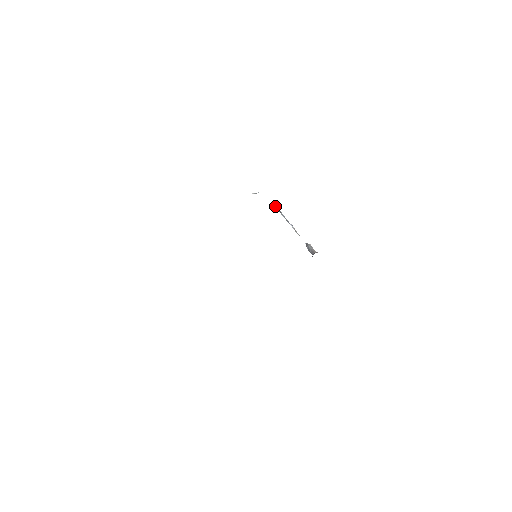
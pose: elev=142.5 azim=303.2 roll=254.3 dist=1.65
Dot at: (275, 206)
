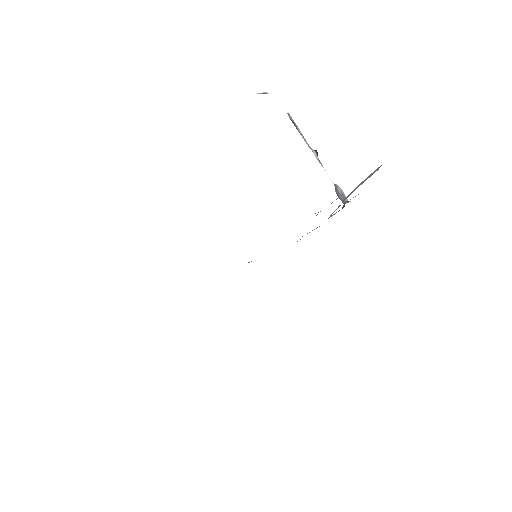
Dot at: (291, 119)
